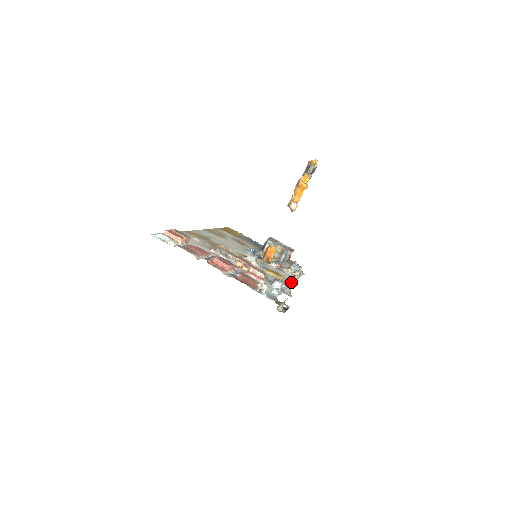
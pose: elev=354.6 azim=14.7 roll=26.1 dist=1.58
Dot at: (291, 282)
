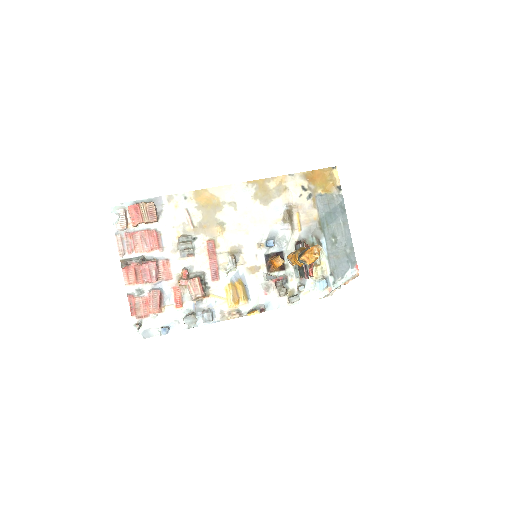
Dot at: (232, 317)
